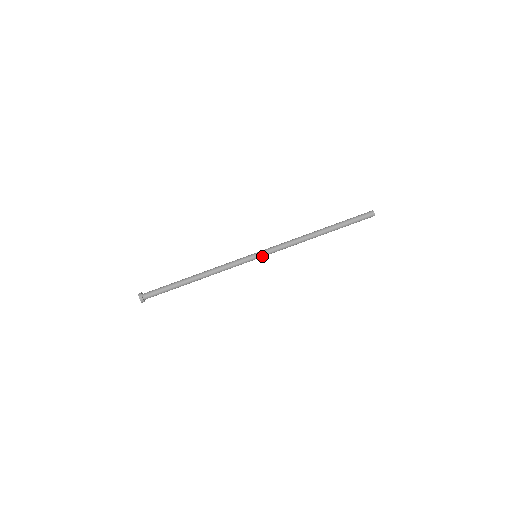
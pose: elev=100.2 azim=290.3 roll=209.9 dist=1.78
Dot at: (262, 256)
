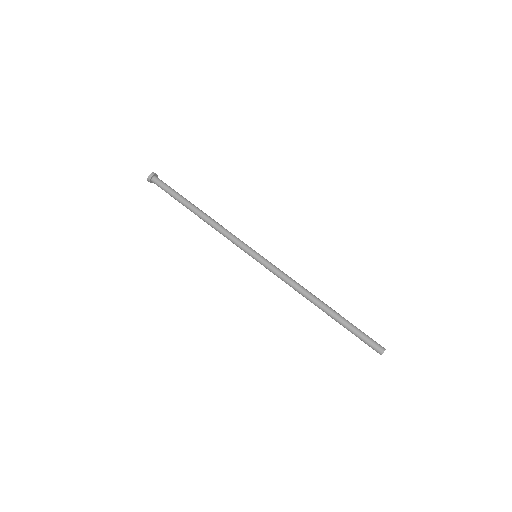
Dot at: (259, 262)
